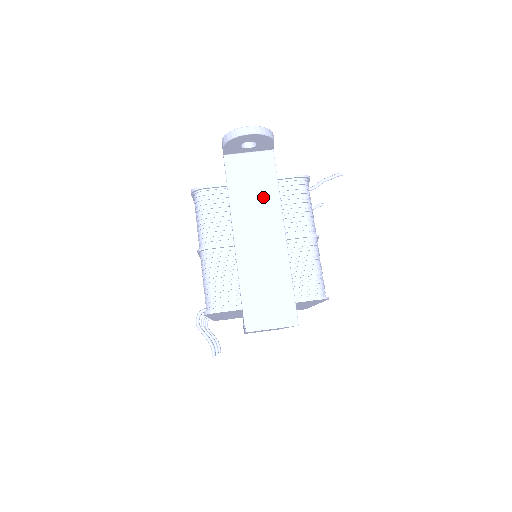
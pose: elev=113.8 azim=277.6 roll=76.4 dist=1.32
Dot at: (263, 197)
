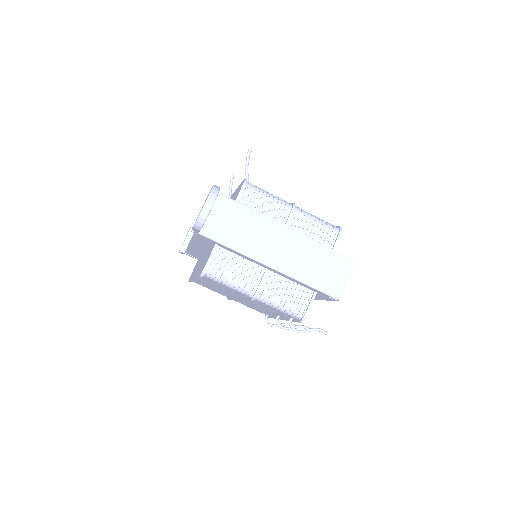
Dot at: (251, 225)
